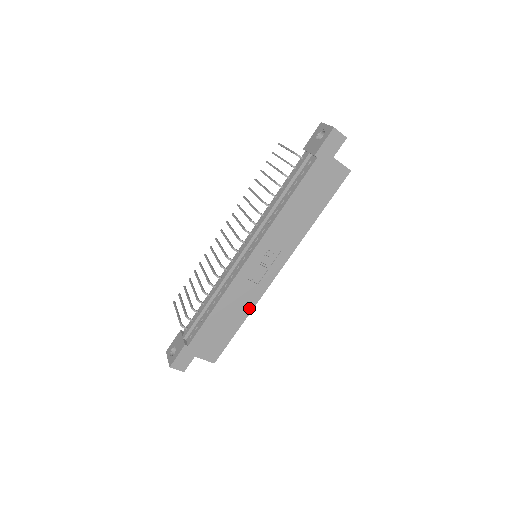
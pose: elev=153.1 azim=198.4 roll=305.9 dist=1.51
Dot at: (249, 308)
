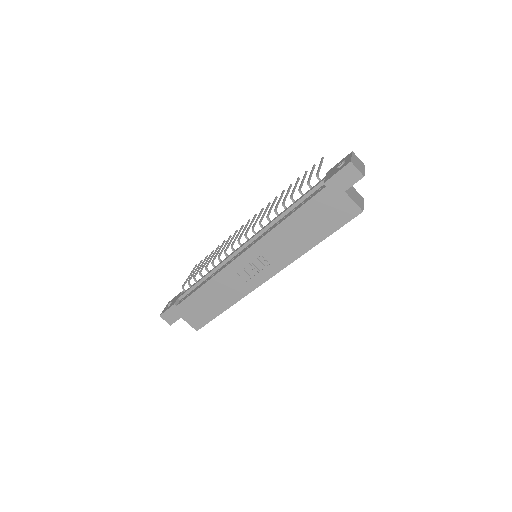
Dot at: (235, 299)
